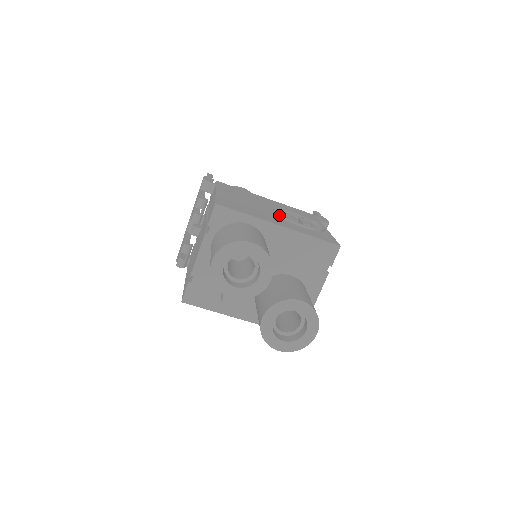
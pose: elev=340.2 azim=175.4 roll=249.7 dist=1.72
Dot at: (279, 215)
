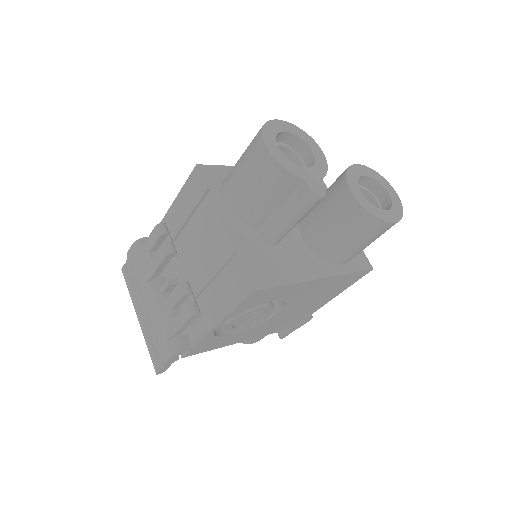
Dot at: occluded
